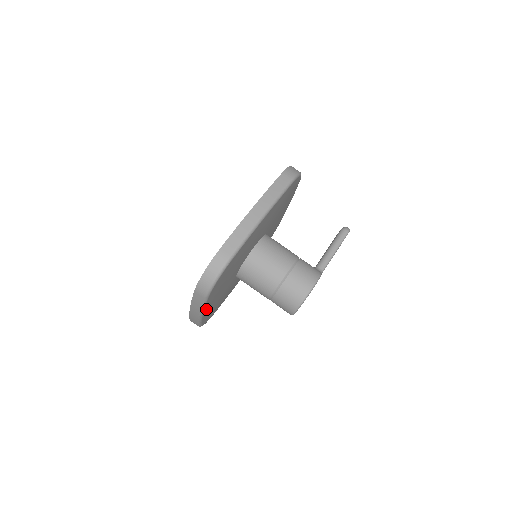
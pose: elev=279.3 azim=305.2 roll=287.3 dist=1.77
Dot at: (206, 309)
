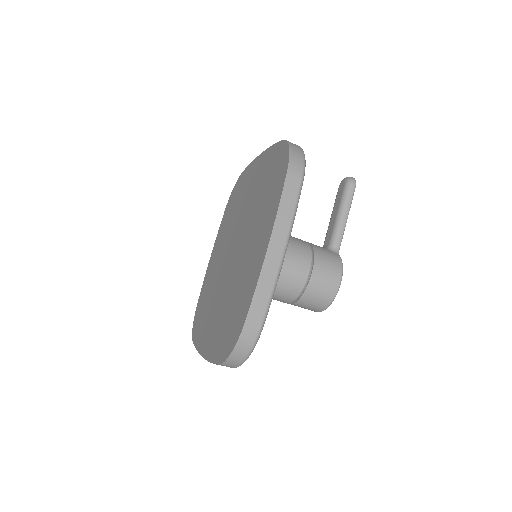
Dot at: occluded
